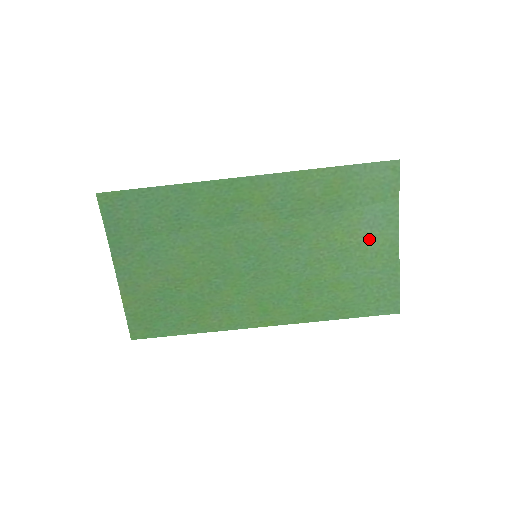
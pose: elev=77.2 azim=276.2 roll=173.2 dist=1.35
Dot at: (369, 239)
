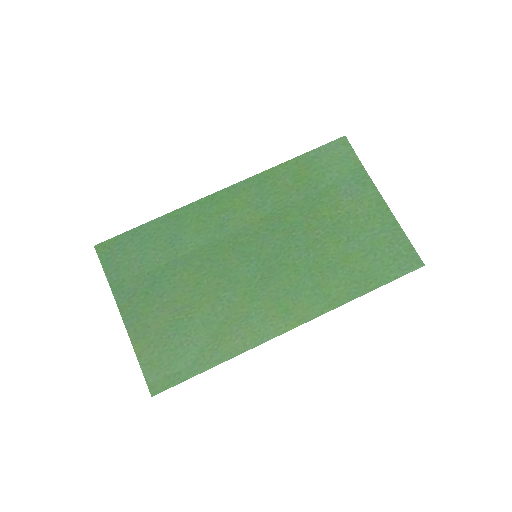
Dot at: (354, 206)
